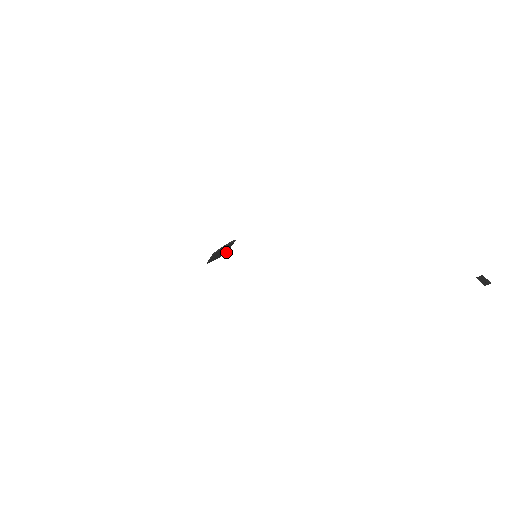
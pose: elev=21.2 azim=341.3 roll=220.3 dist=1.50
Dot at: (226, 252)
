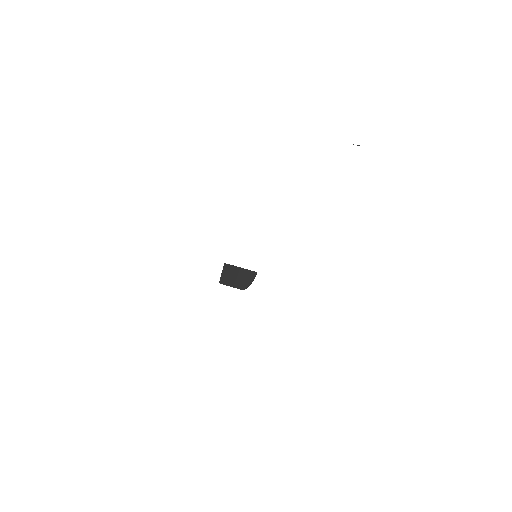
Dot at: (230, 265)
